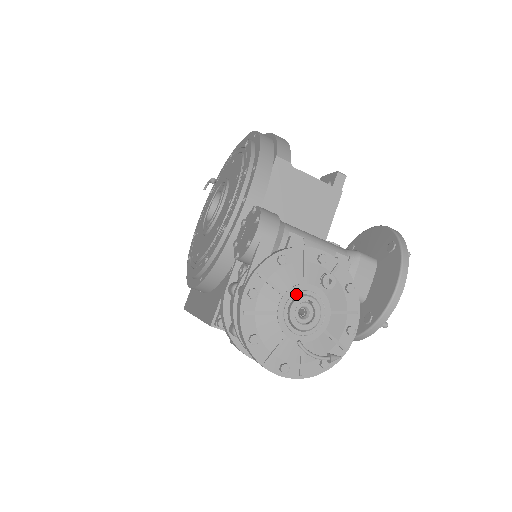
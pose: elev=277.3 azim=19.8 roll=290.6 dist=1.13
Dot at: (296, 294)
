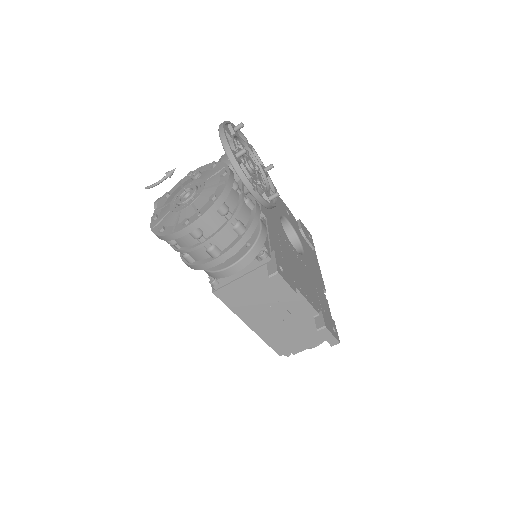
Dot at: (178, 195)
